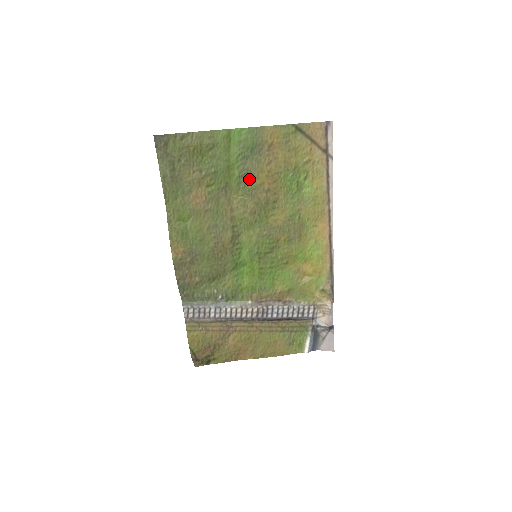
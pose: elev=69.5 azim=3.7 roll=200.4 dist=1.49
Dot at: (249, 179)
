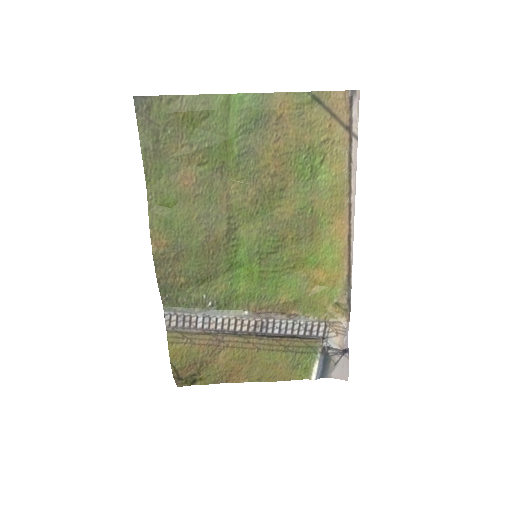
Dot at: (251, 159)
